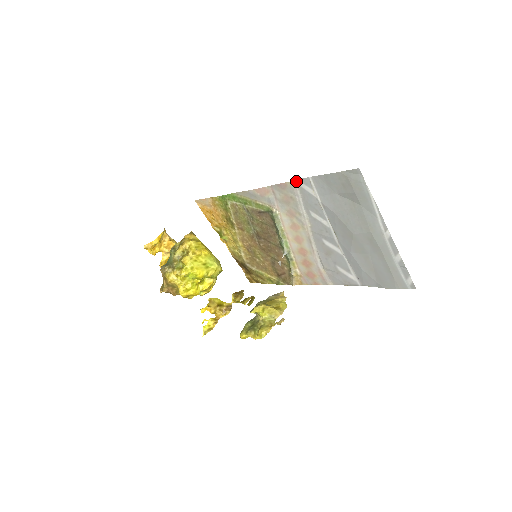
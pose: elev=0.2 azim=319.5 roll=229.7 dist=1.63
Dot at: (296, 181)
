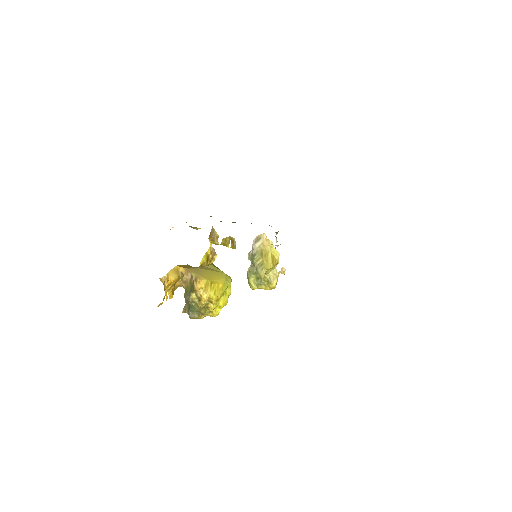
Dot at: occluded
